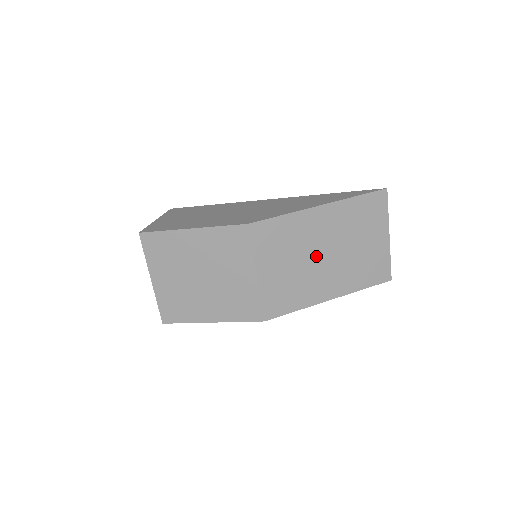
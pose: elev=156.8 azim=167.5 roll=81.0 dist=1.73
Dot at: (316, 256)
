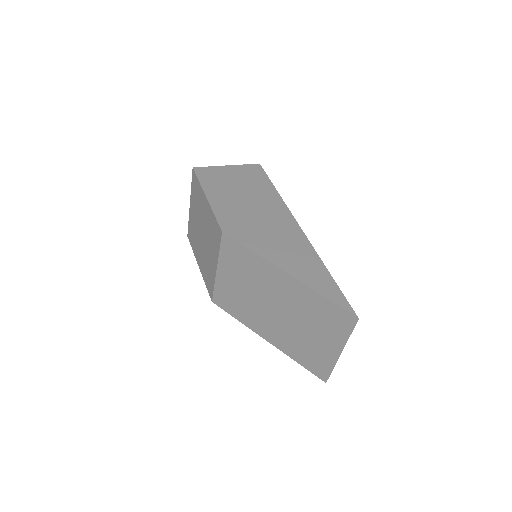
Dot at: (266, 302)
